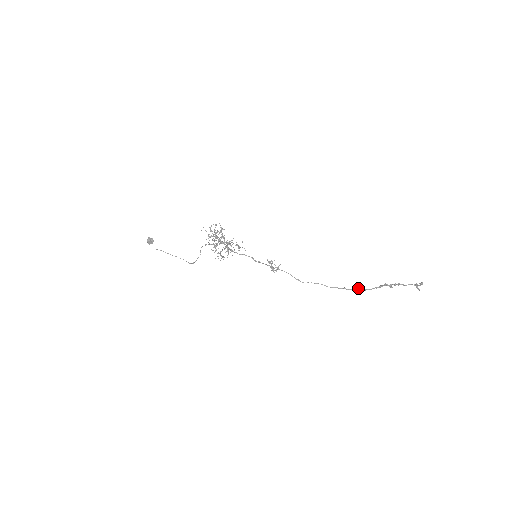
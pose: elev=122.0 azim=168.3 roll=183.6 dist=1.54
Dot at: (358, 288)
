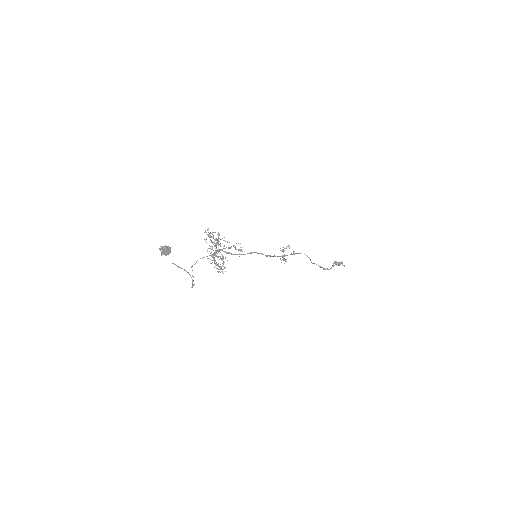
Dot at: (327, 268)
